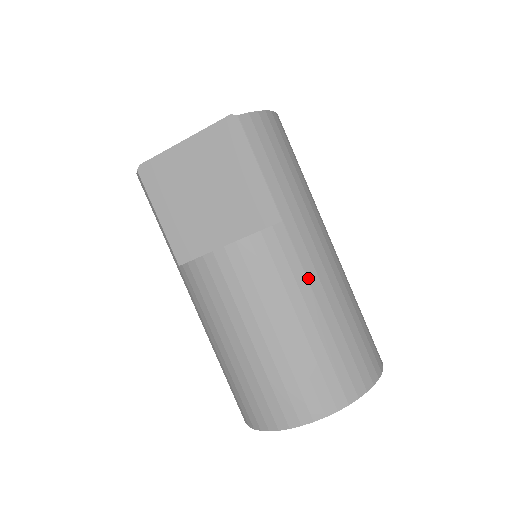
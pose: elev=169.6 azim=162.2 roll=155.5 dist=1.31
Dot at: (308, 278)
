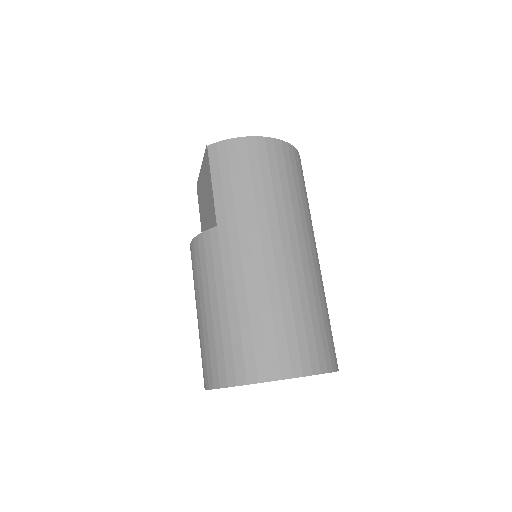
Dot at: (224, 273)
